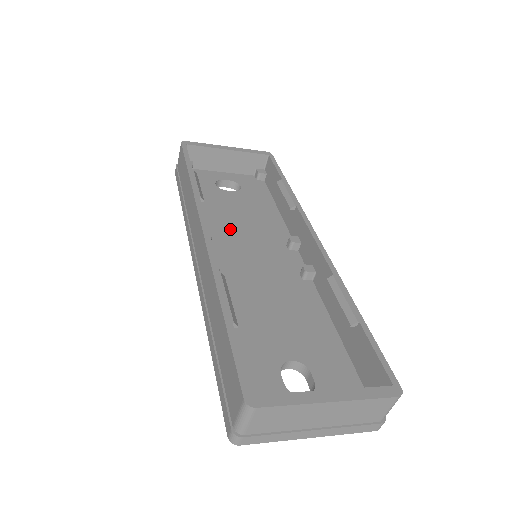
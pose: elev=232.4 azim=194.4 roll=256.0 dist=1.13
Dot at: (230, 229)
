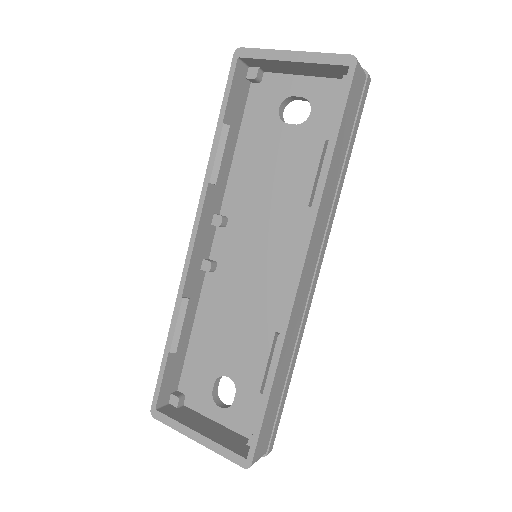
Dot at: (255, 203)
